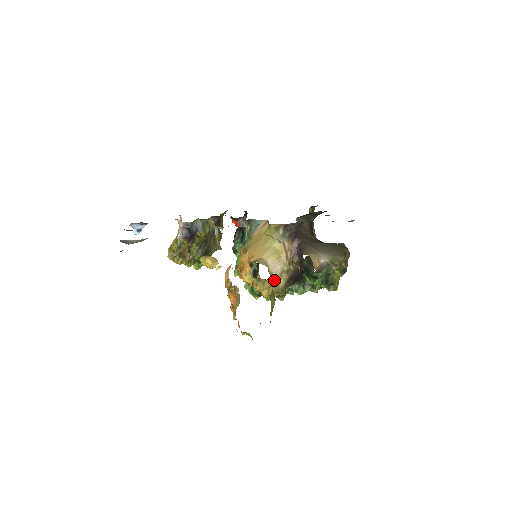
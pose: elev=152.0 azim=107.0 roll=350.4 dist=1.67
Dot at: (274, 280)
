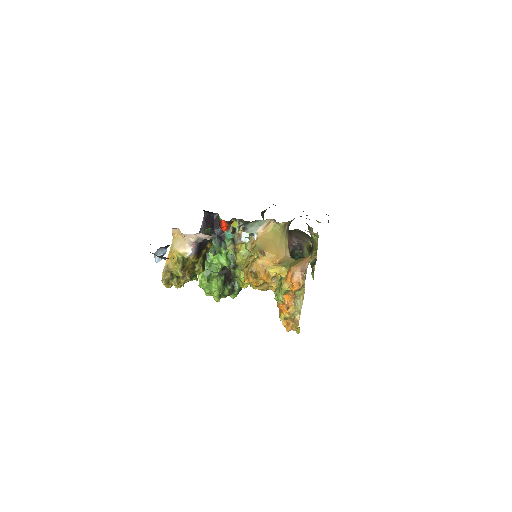
Dot at: occluded
